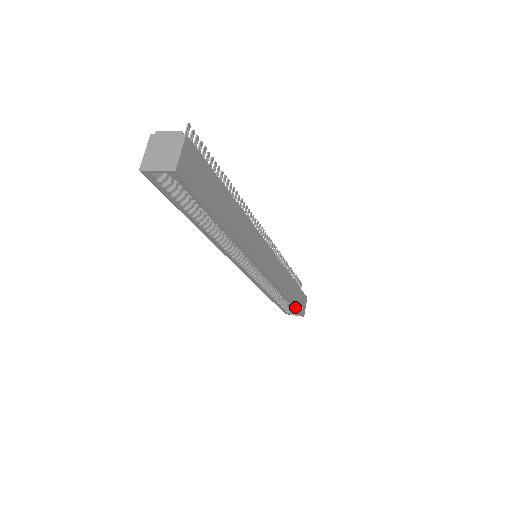
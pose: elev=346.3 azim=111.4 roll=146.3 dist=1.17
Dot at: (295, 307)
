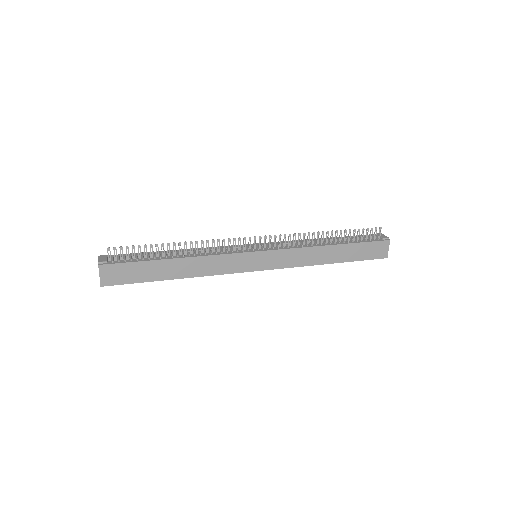
Dot at: occluded
